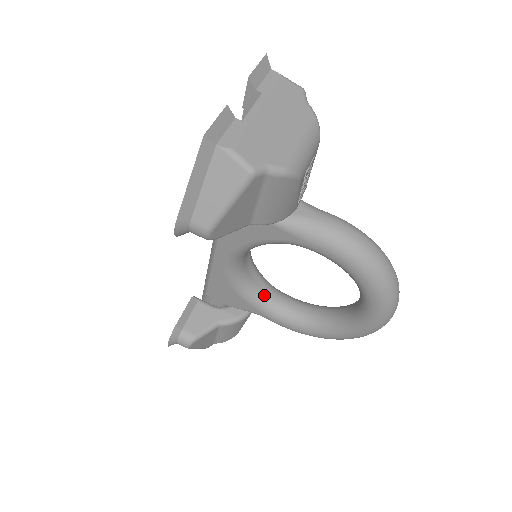
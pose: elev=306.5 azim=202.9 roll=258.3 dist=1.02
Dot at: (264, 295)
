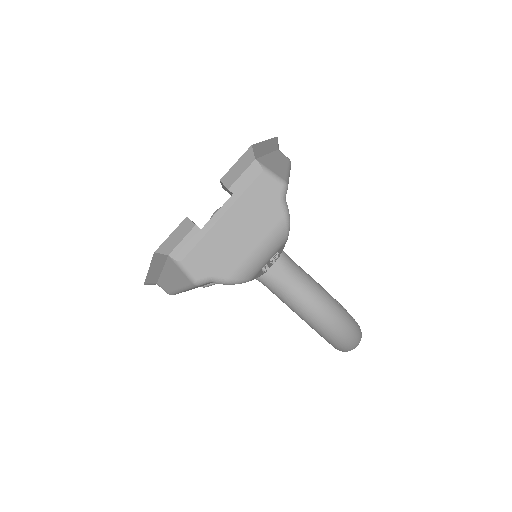
Dot at: occluded
